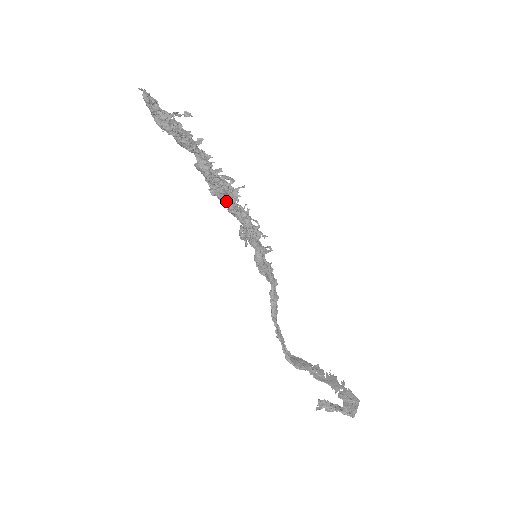
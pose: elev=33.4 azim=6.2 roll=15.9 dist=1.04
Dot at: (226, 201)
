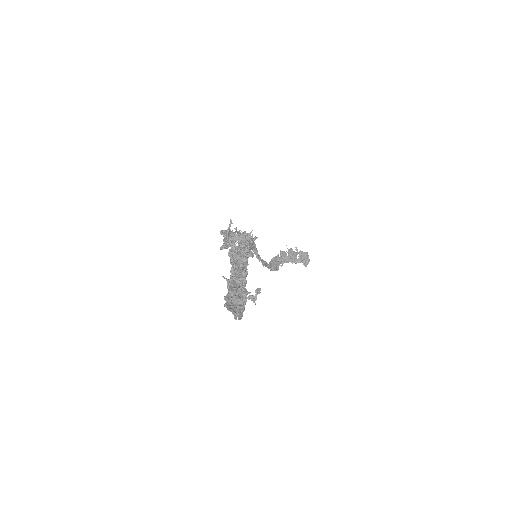
Dot at: occluded
